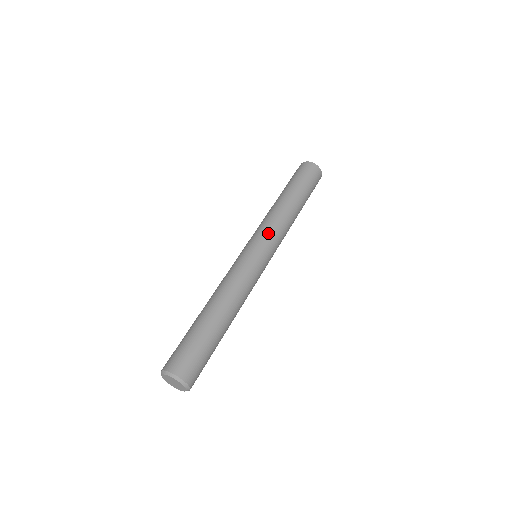
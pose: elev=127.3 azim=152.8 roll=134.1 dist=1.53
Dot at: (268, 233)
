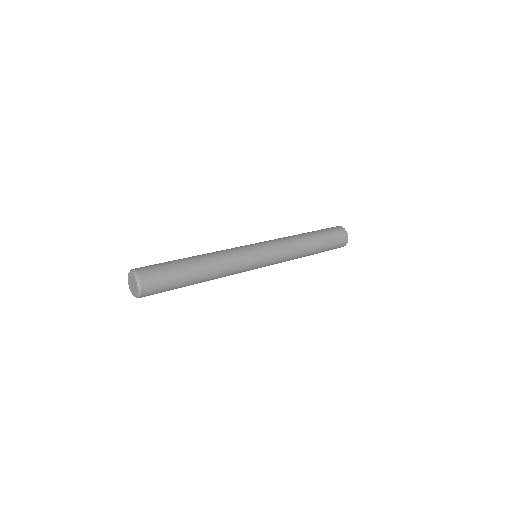
Dot at: occluded
